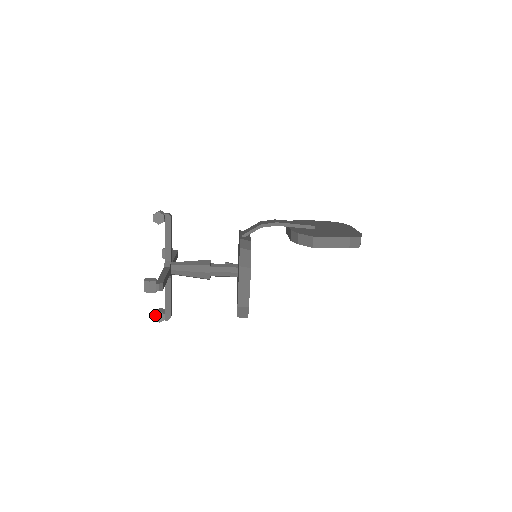
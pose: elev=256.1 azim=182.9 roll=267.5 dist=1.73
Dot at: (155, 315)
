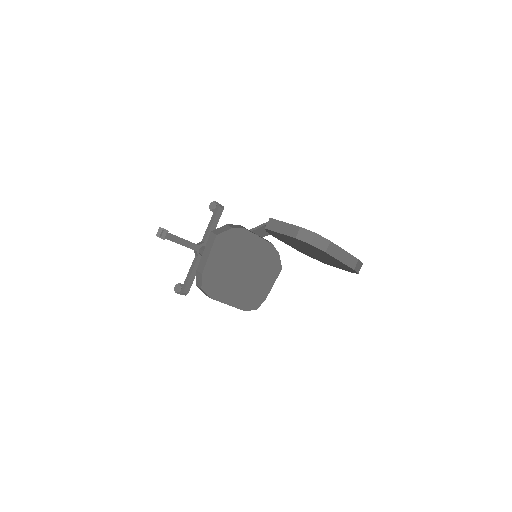
Dot at: (176, 285)
